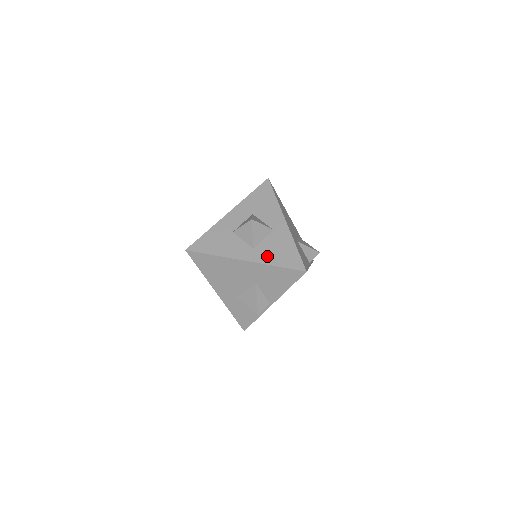
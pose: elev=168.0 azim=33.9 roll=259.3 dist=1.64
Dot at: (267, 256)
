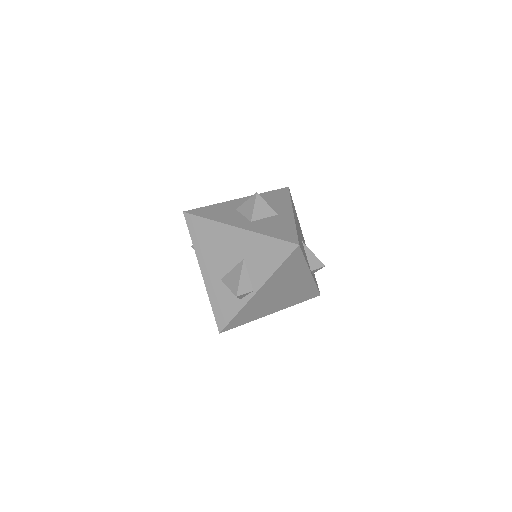
Dot at: (262, 228)
